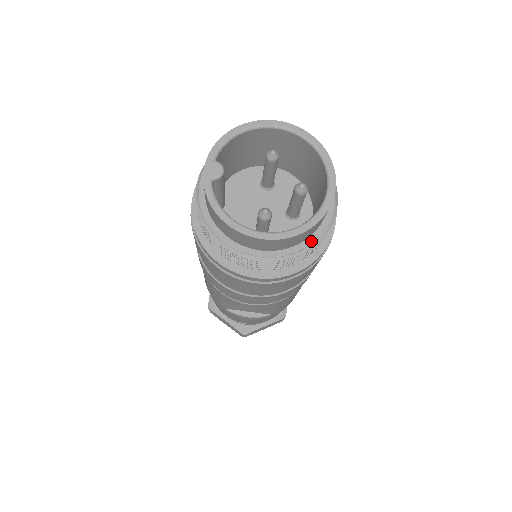
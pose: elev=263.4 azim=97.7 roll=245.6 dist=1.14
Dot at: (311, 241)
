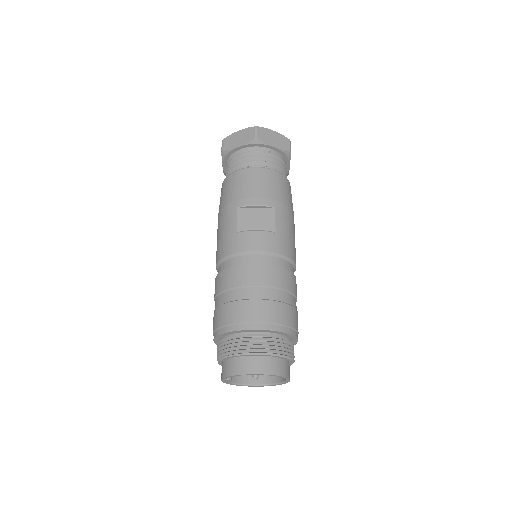
Dot at: occluded
